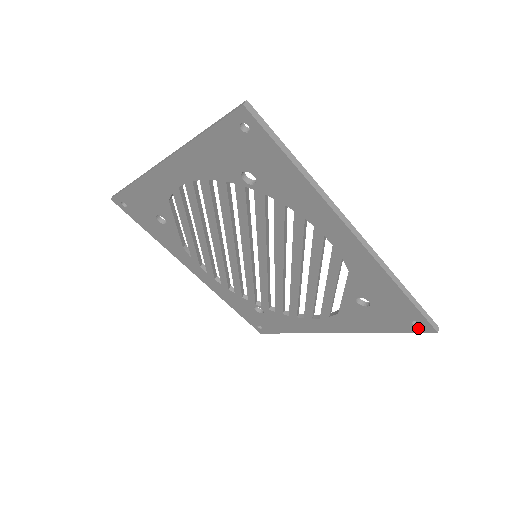
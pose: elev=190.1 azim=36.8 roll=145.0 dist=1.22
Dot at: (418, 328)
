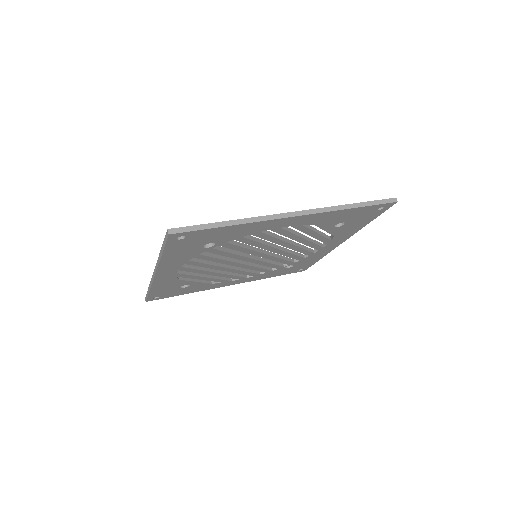
Dot at: (385, 208)
